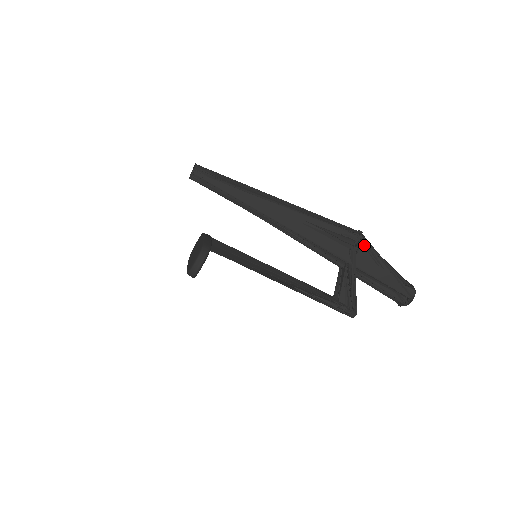
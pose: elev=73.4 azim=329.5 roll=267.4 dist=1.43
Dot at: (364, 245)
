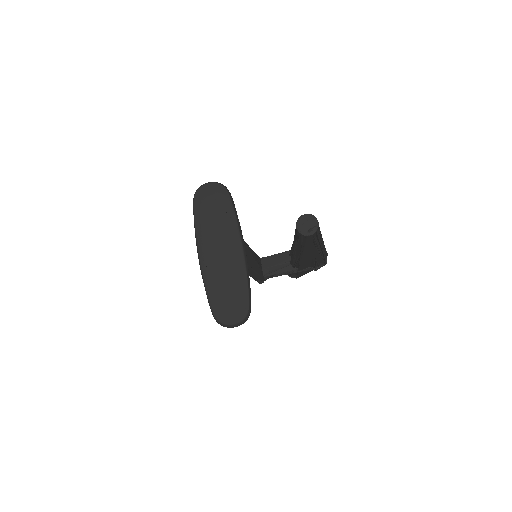
Dot at: (320, 267)
